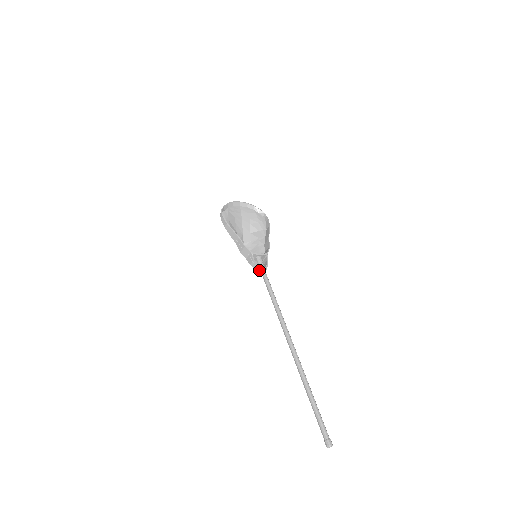
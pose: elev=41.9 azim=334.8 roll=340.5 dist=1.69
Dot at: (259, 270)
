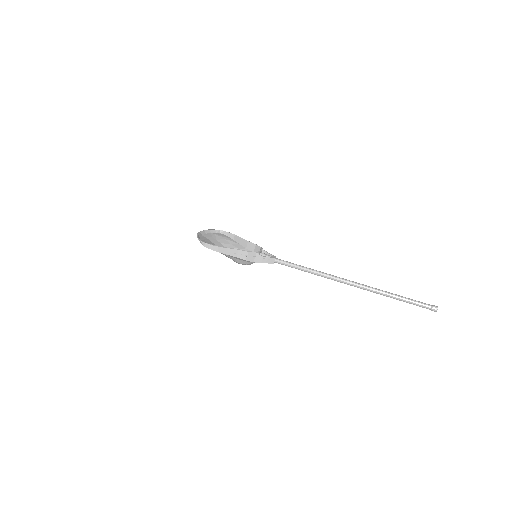
Dot at: (272, 261)
